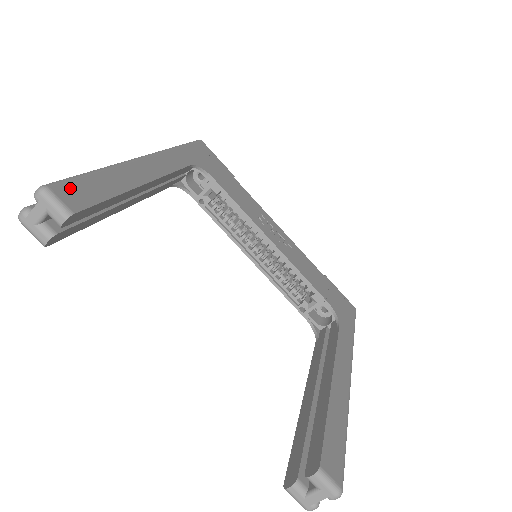
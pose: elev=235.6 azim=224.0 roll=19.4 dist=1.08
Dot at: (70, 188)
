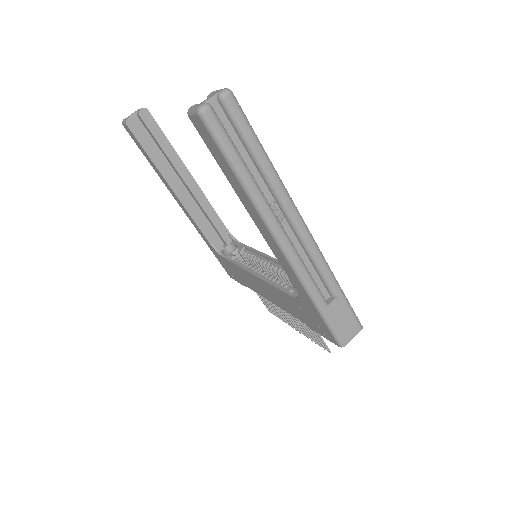
Dot at: occluded
